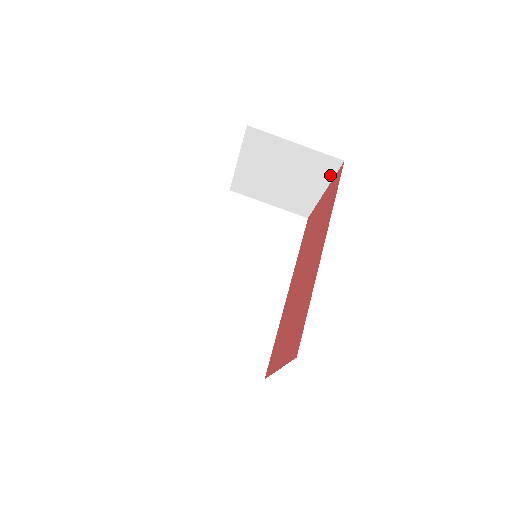
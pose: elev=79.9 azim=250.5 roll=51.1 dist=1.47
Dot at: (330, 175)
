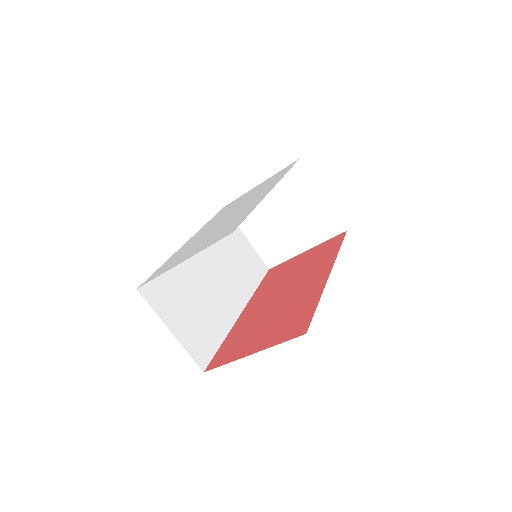
Dot at: (325, 237)
